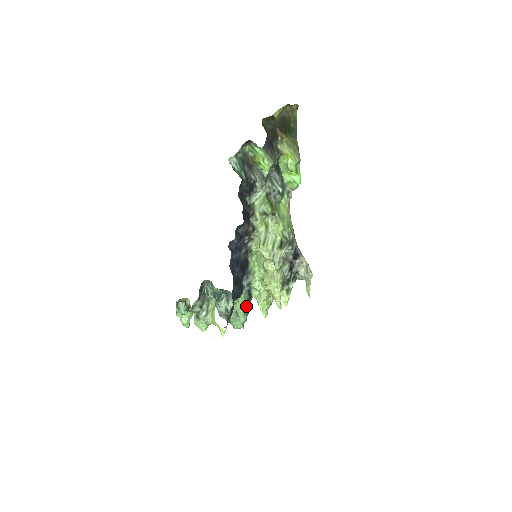
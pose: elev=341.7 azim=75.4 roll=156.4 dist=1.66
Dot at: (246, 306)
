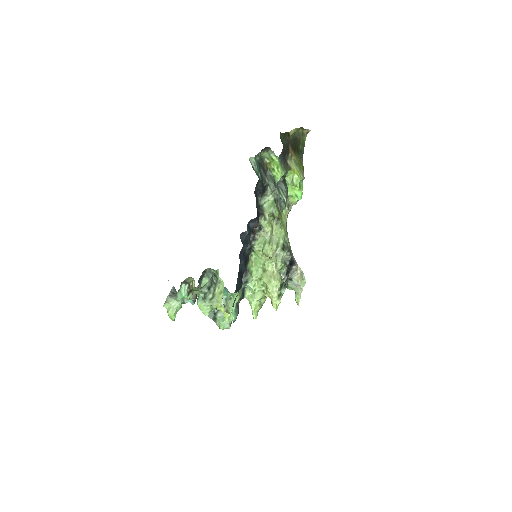
Dot at: (237, 305)
